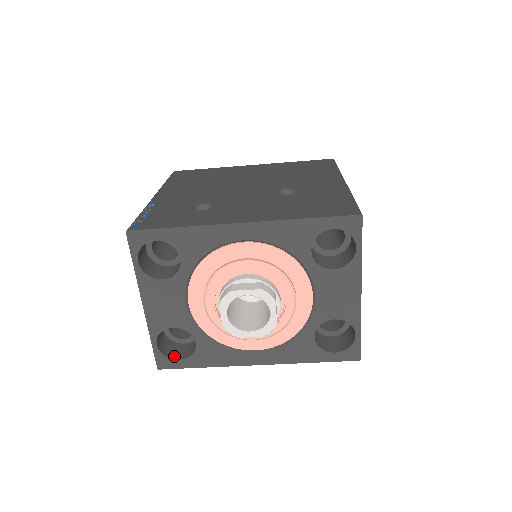
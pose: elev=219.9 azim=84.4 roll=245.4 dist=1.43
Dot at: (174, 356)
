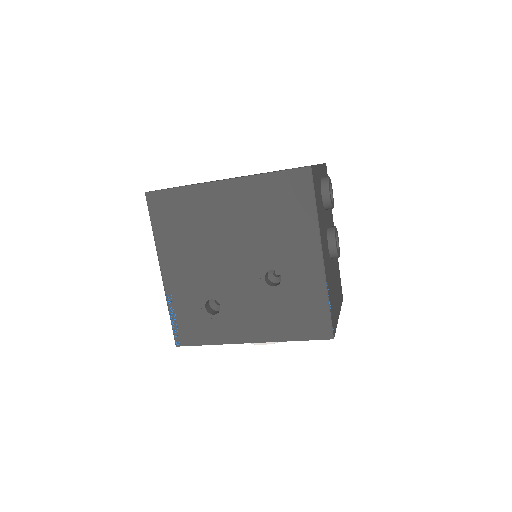
Dot at: occluded
